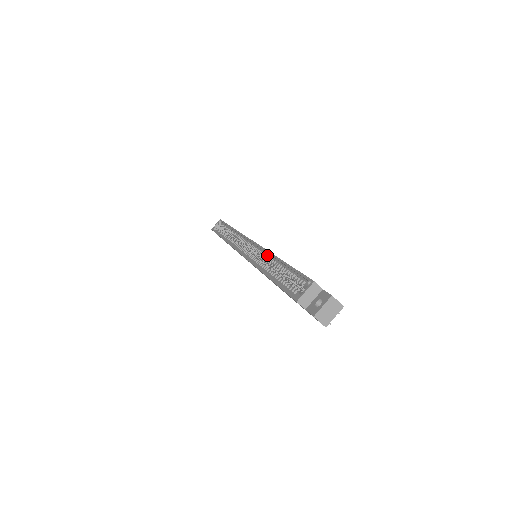
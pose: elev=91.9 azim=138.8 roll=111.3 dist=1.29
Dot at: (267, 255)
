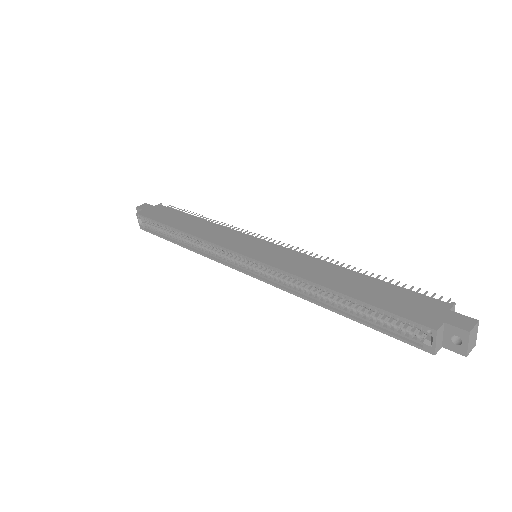
Dot at: (298, 279)
